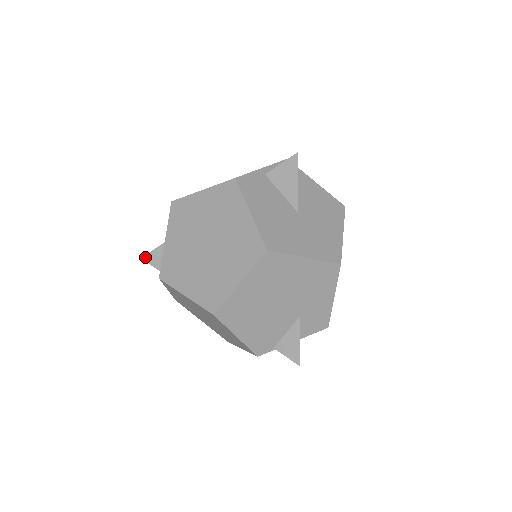
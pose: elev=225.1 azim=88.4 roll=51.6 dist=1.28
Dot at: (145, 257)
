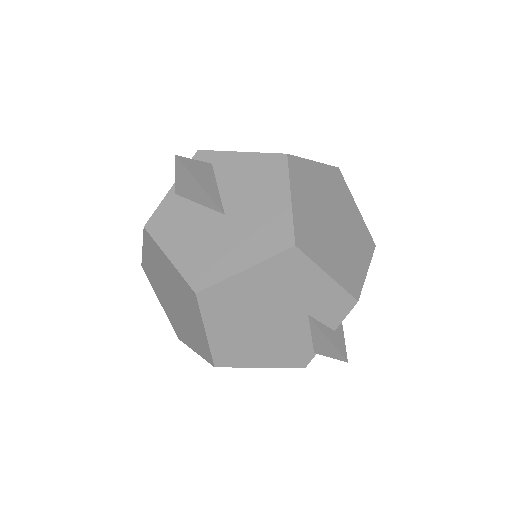
Dot at: occluded
